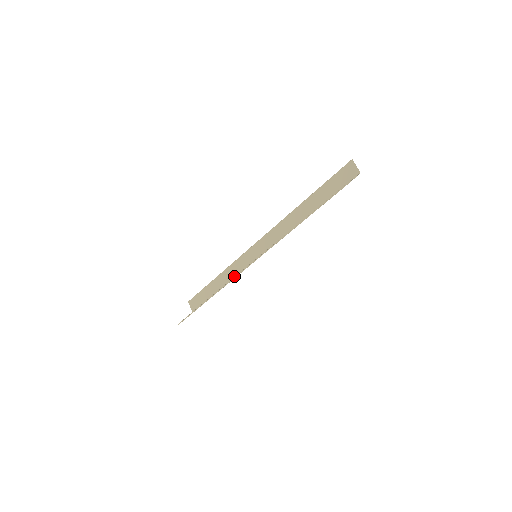
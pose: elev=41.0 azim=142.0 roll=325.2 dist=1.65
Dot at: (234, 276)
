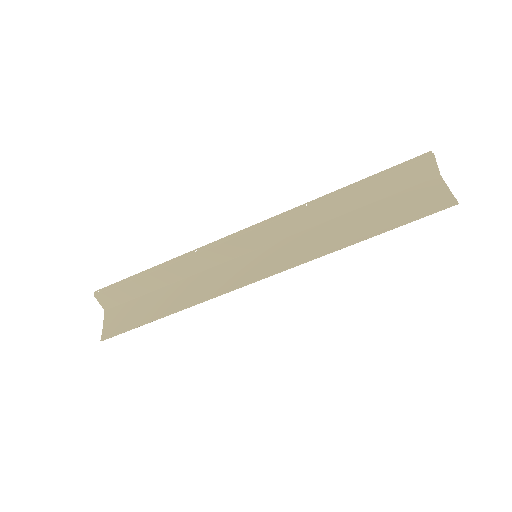
Dot at: (199, 271)
